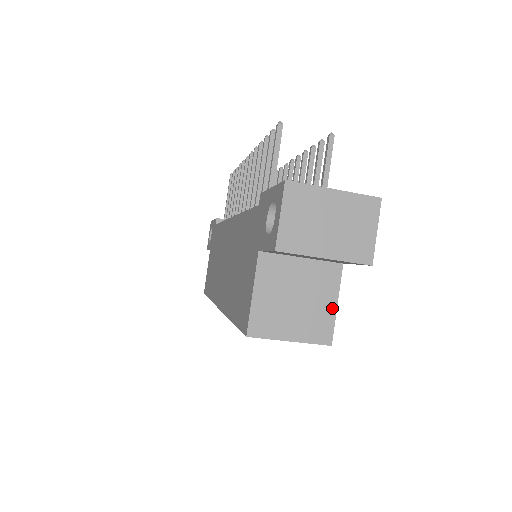
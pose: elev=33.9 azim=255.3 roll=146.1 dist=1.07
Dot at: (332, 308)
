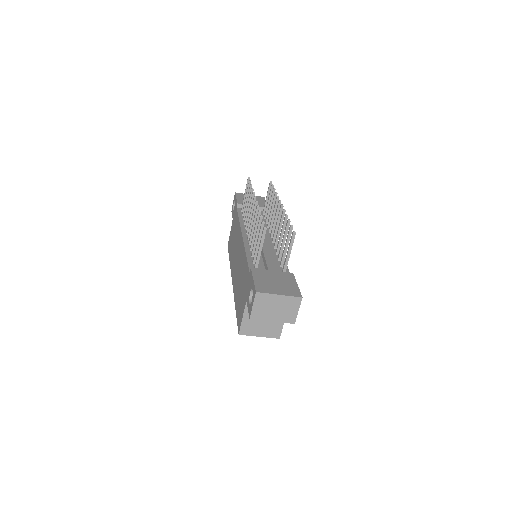
Dot at: (281, 324)
